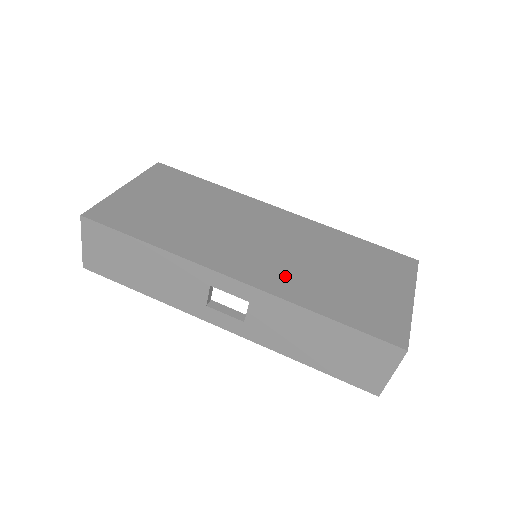
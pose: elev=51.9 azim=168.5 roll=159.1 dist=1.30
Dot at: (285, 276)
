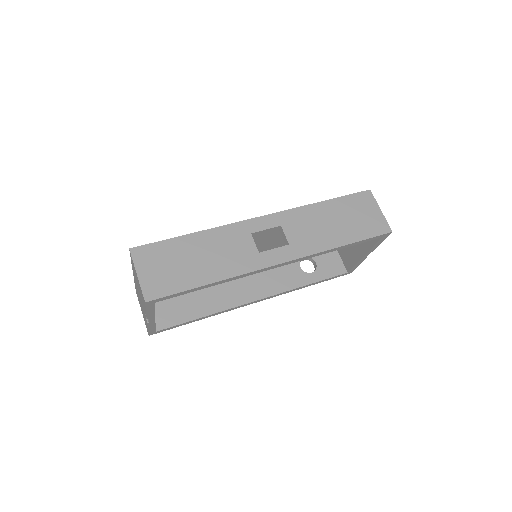
Dot at: occluded
